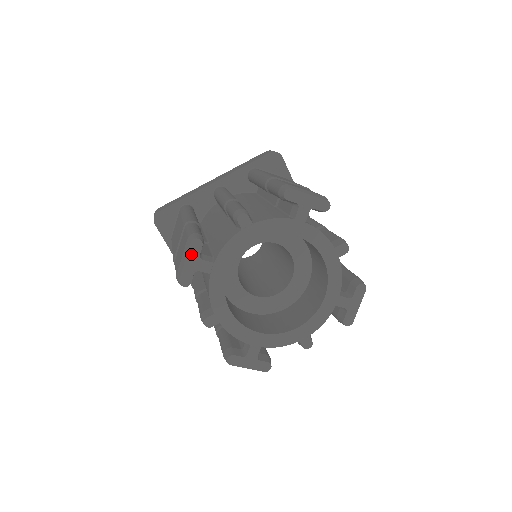
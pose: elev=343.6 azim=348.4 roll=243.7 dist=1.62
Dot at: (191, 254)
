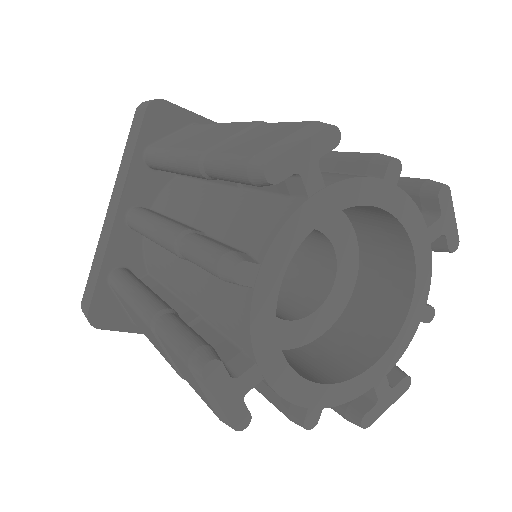
Dot at: (315, 142)
